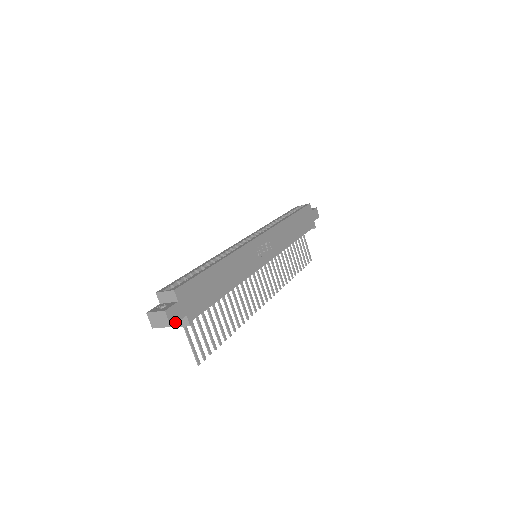
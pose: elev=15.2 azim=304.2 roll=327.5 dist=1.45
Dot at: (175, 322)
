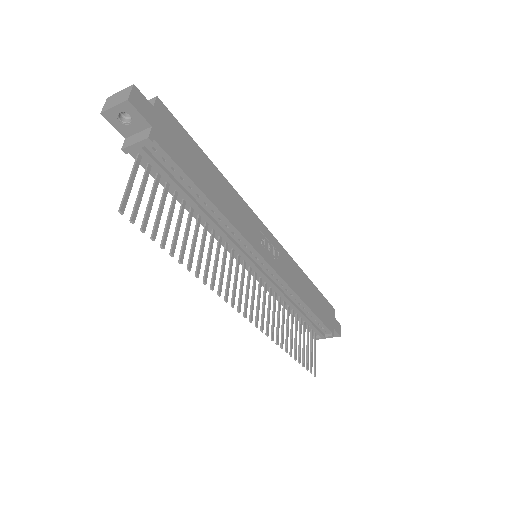
Dot at: (135, 107)
